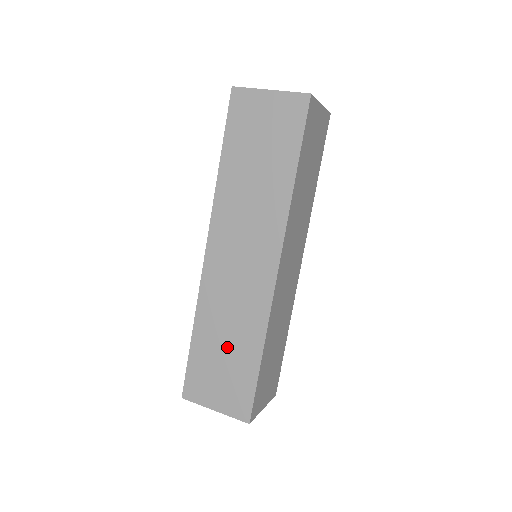
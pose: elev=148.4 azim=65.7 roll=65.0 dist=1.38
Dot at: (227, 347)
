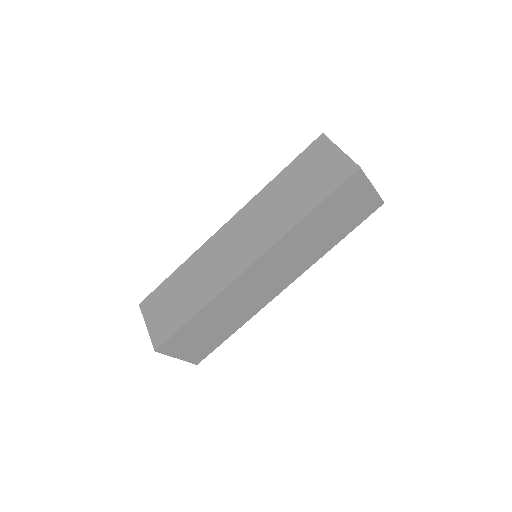
Dot at: (185, 292)
